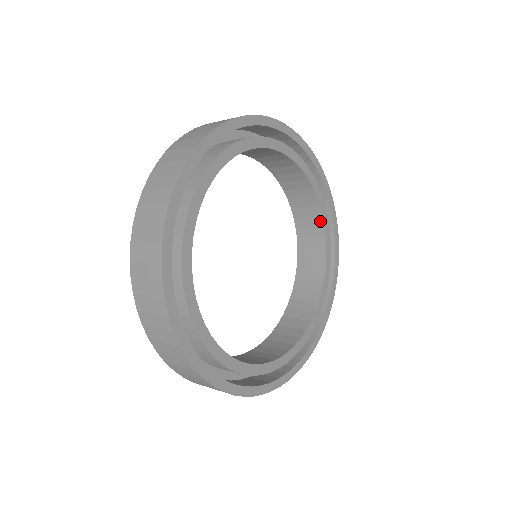
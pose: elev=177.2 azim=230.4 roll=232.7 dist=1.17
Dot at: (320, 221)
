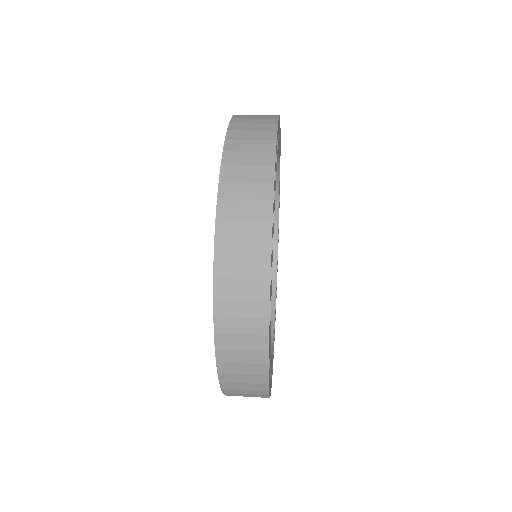
Dot at: occluded
